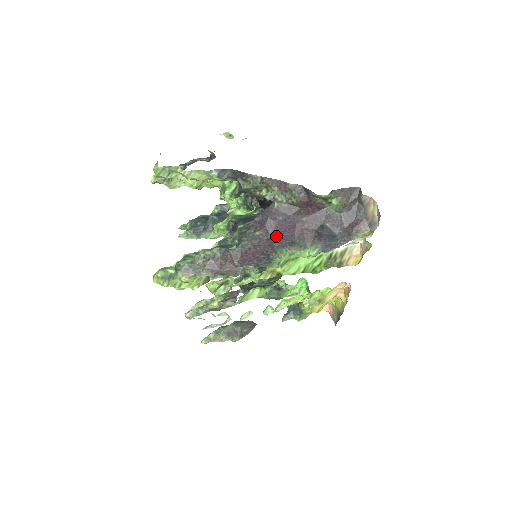
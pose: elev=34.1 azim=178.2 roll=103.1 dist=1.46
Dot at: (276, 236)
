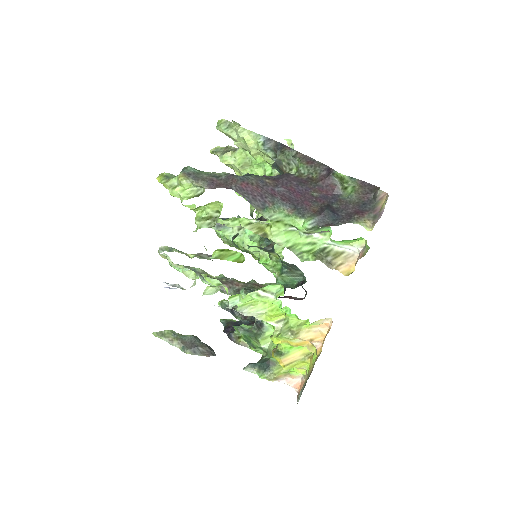
Dot at: (282, 192)
